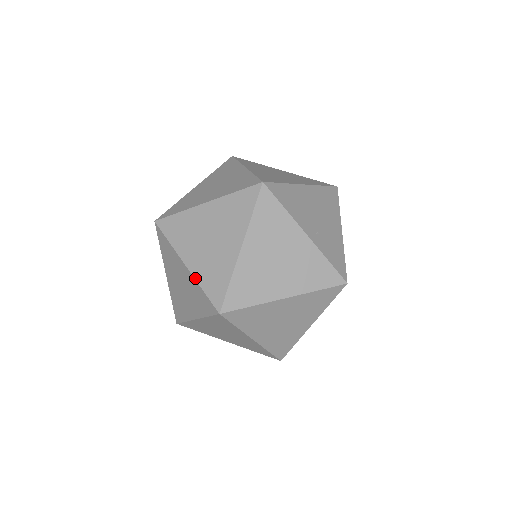
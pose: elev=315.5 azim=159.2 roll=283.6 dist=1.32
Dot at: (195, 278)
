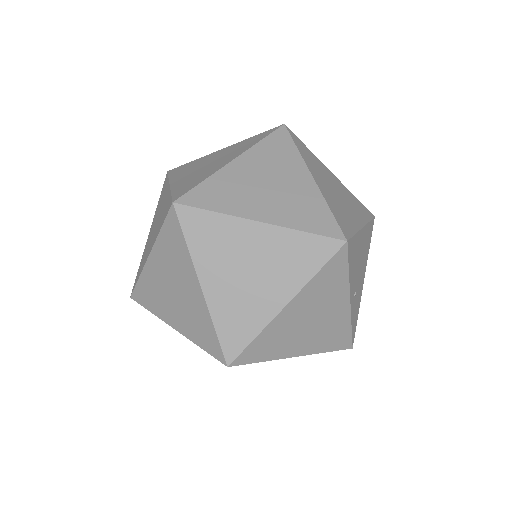
Dot at: (210, 310)
